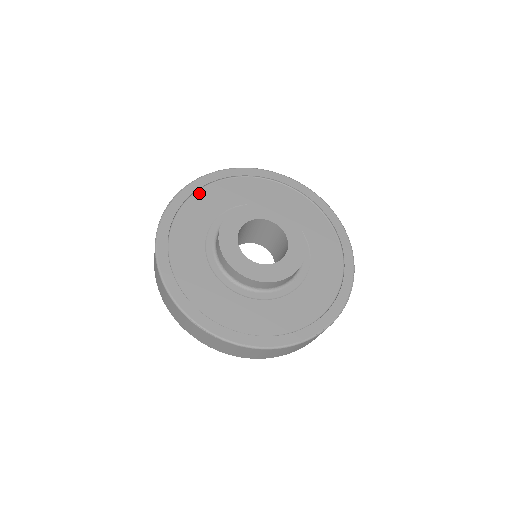
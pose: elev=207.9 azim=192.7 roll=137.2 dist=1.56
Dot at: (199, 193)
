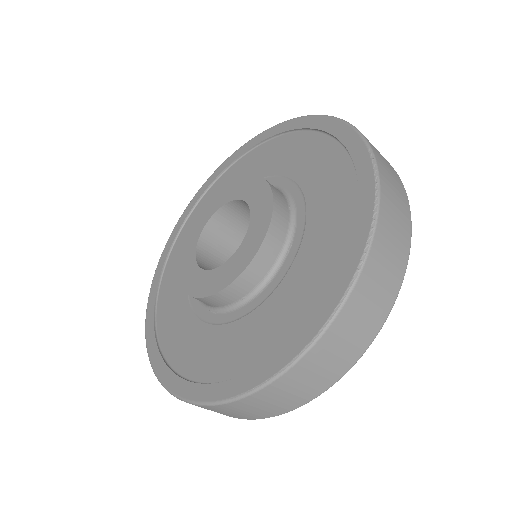
Dot at: (182, 233)
